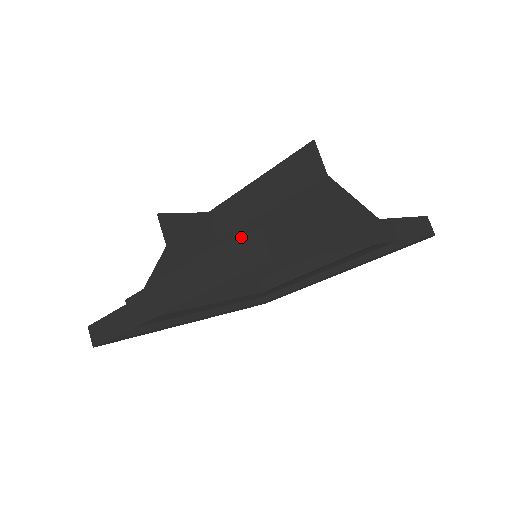
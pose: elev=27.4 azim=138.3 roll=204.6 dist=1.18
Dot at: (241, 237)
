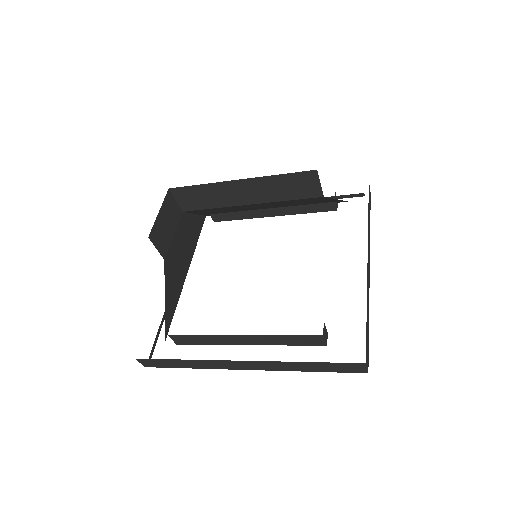
Dot at: (323, 337)
